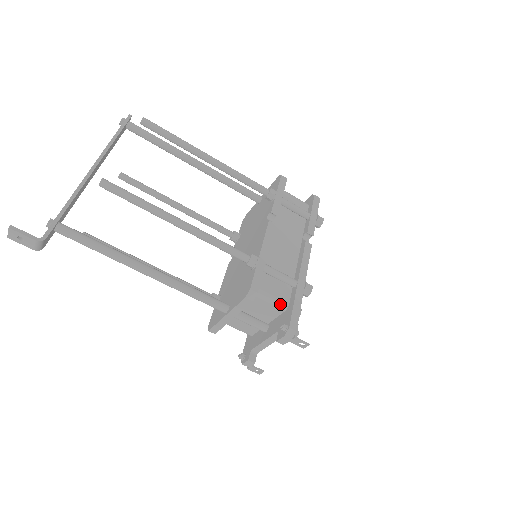
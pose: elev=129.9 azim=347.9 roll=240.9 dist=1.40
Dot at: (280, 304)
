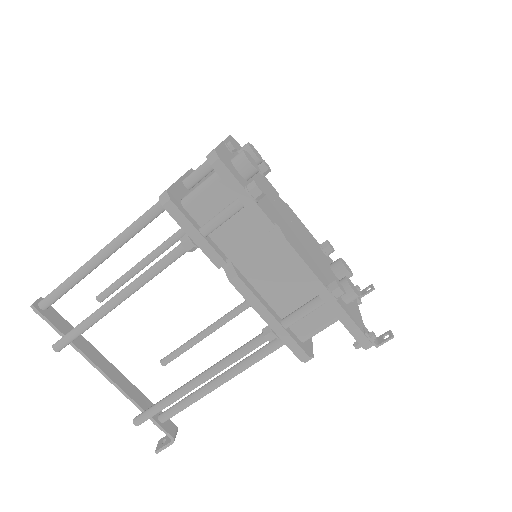
Dot at: occluded
